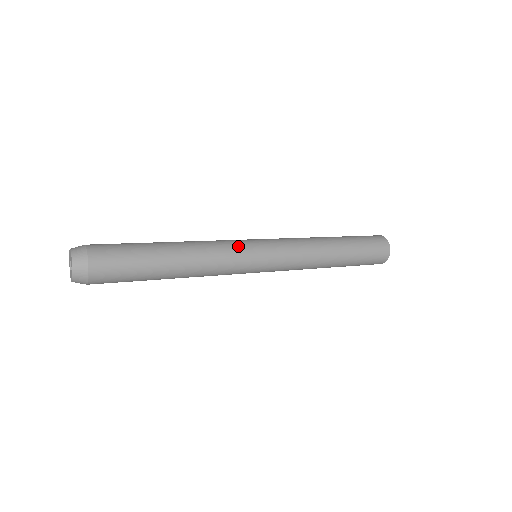
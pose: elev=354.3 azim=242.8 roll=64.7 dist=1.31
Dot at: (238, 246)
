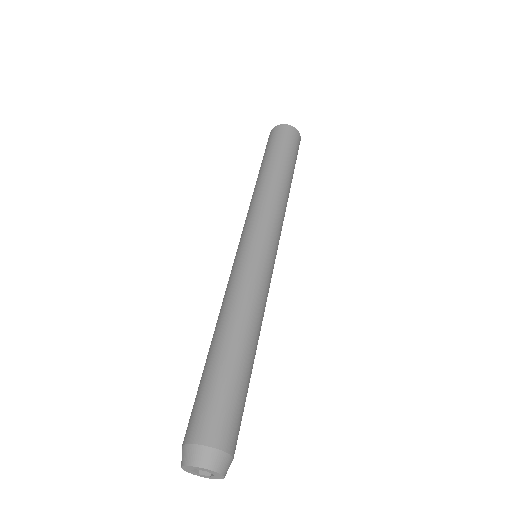
Dot at: (256, 270)
